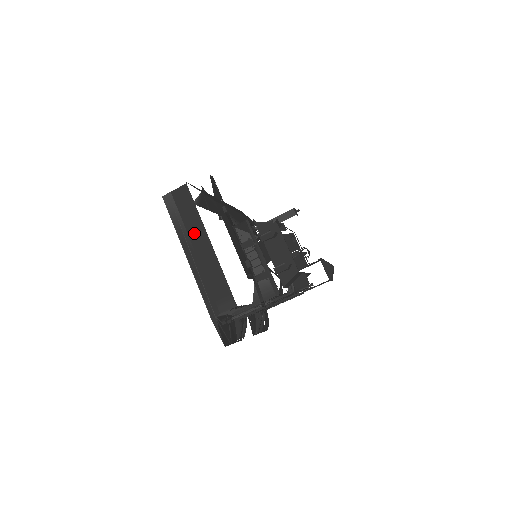
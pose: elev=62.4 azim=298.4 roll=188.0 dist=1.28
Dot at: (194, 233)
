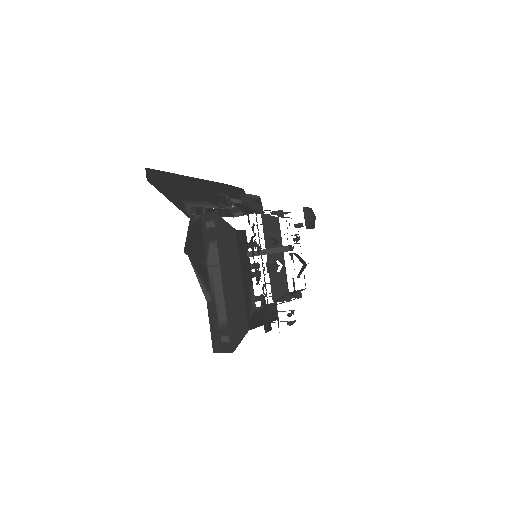
Dot at: occluded
